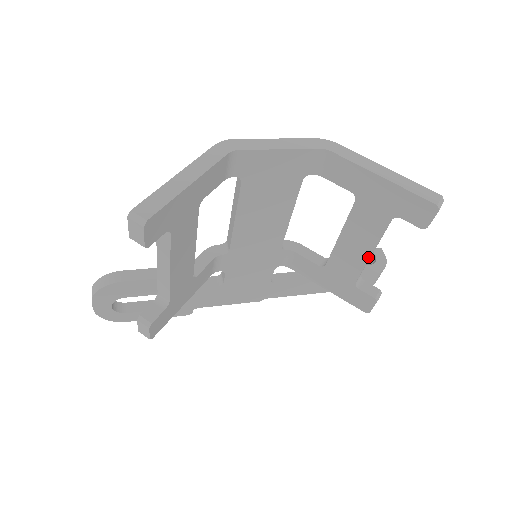
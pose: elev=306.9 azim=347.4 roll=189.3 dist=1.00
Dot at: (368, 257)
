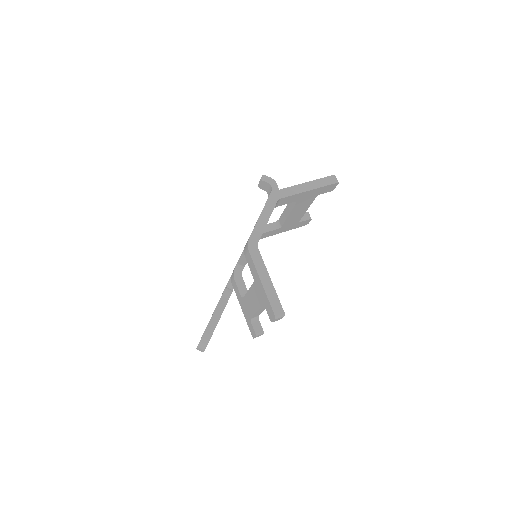
Dot at: (305, 212)
